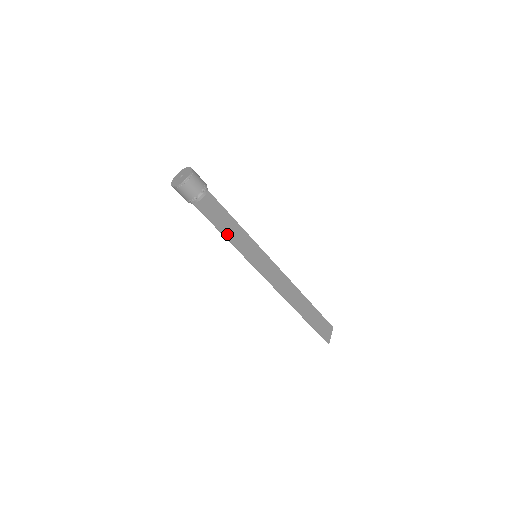
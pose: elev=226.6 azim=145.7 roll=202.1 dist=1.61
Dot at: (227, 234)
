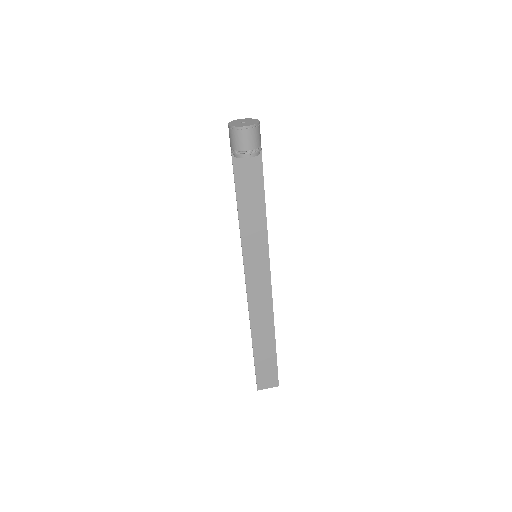
Dot at: (243, 210)
